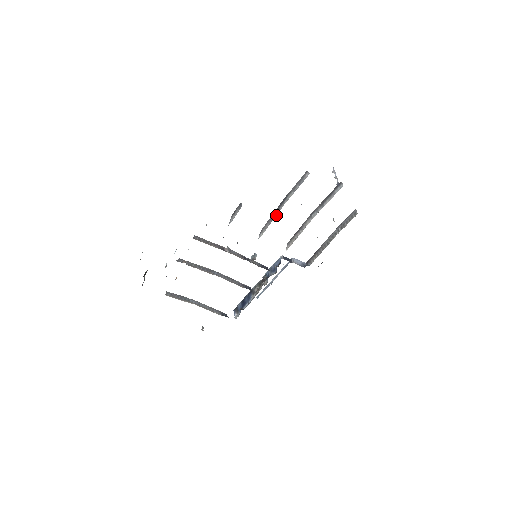
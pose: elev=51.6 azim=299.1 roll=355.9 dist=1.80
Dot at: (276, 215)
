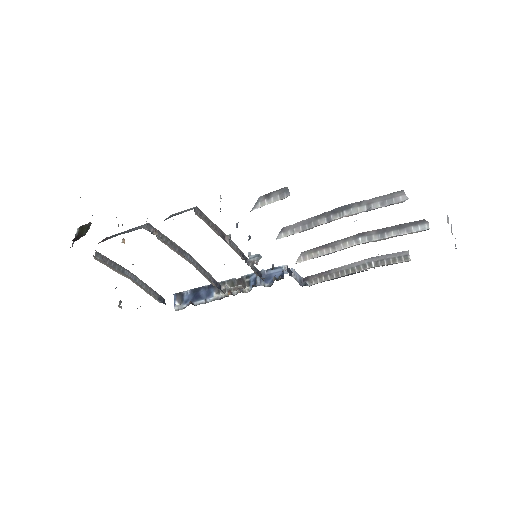
Dot at: (322, 223)
